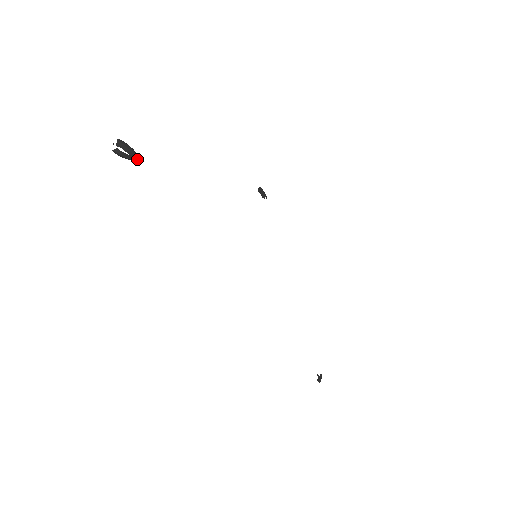
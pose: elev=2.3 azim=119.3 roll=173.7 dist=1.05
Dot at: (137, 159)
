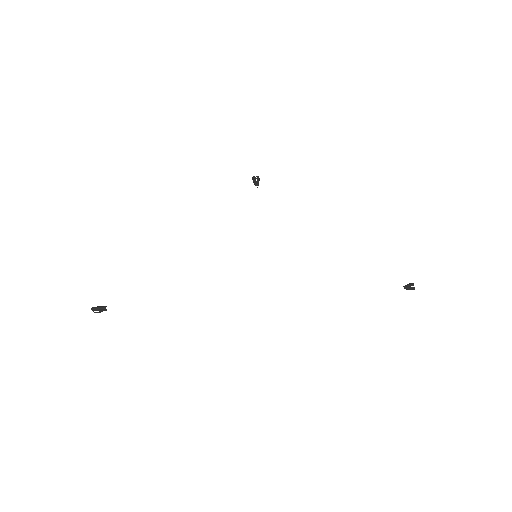
Dot at: (104, 310)
